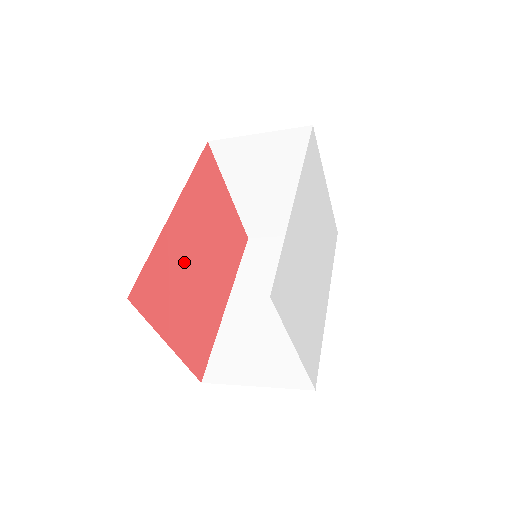
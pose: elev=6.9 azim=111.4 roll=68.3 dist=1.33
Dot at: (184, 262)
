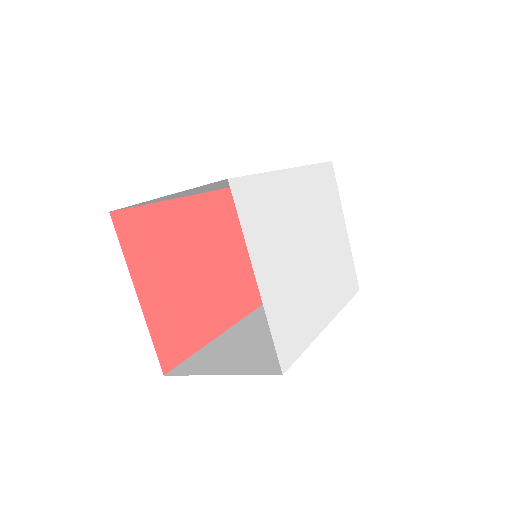
Dot at: (184, 245)
